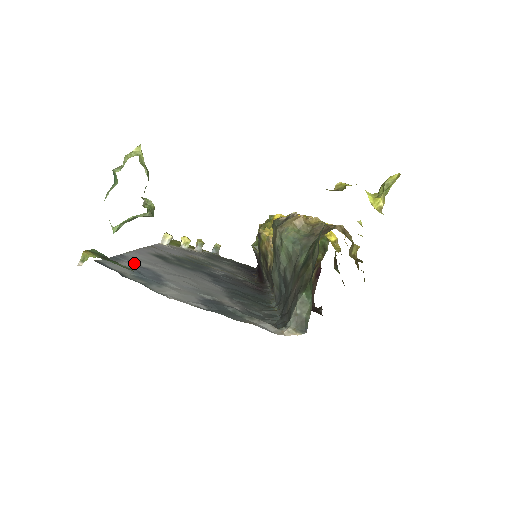
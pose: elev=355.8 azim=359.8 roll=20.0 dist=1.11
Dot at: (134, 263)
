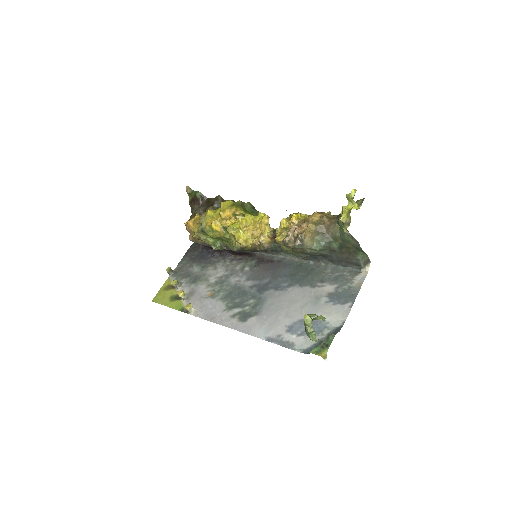
Dot at: (284, 334)
